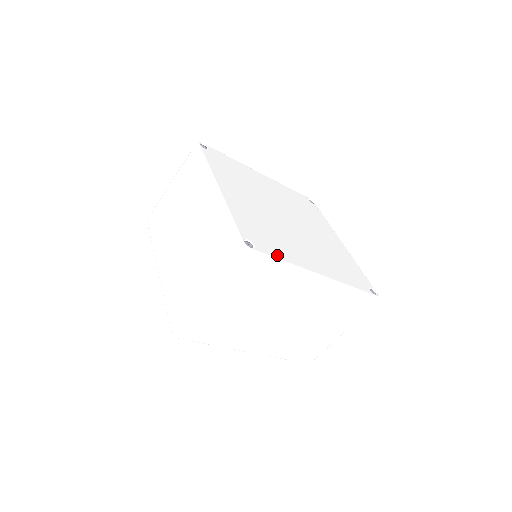
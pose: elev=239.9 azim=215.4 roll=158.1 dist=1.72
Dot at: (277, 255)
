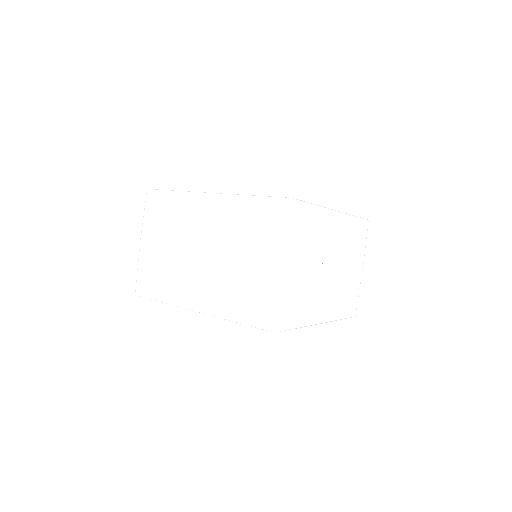
Dot at: occluded
